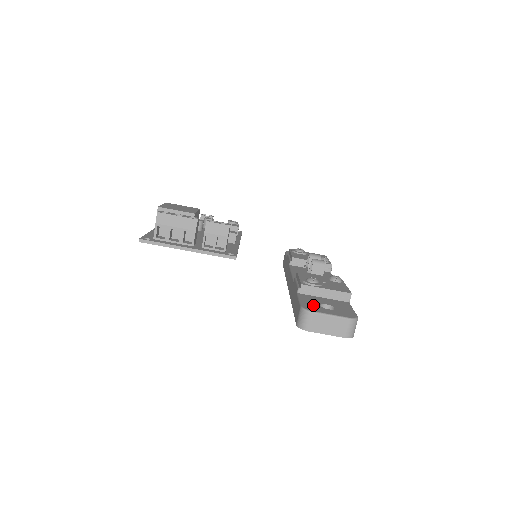
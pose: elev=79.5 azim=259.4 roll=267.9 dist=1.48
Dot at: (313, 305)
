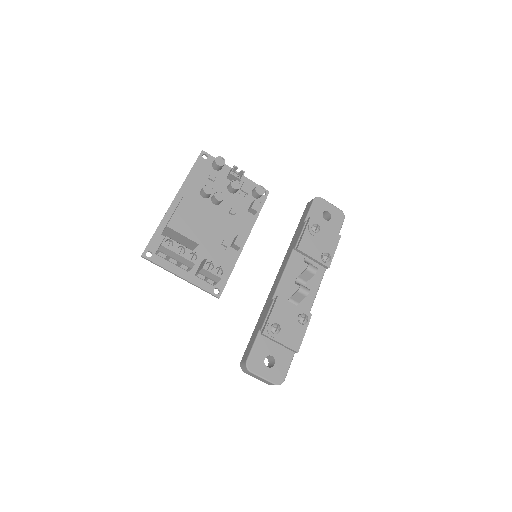
Dot at: (258, 359)
